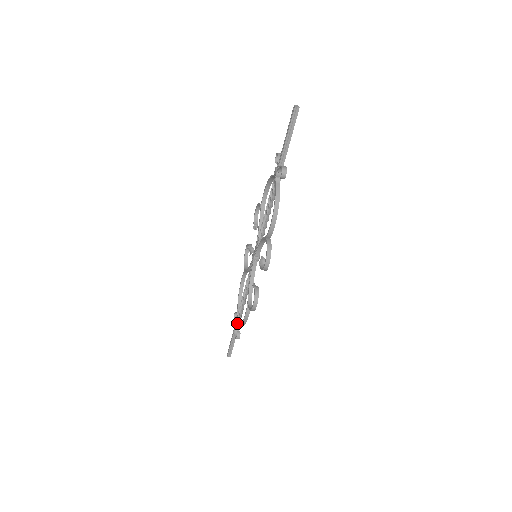
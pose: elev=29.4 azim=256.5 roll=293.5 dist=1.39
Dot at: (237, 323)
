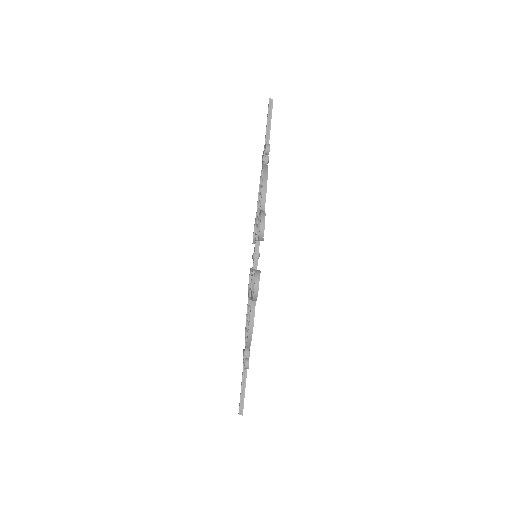
Dot at: (245, 352)
